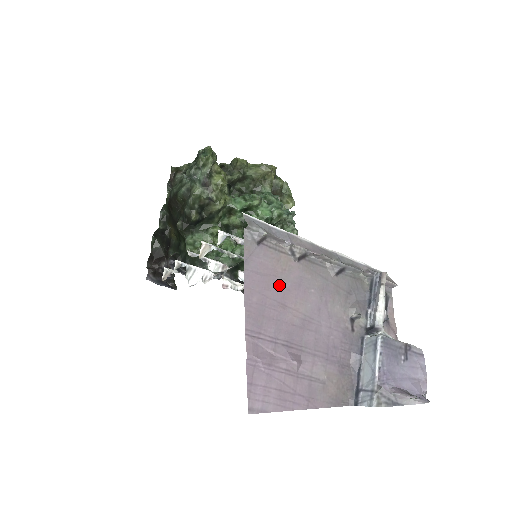
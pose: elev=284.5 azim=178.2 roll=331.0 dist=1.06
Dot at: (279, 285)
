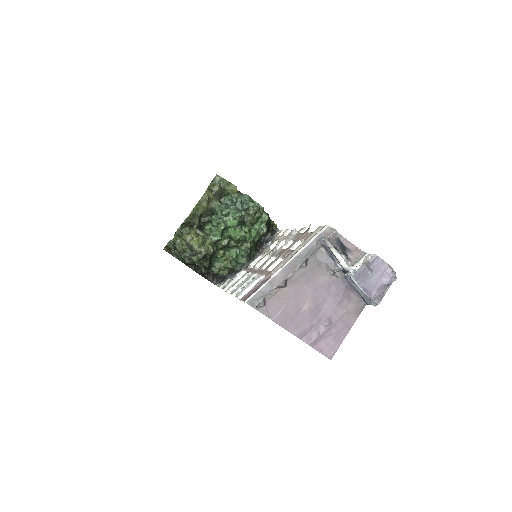
Dot at: (290, 306)
